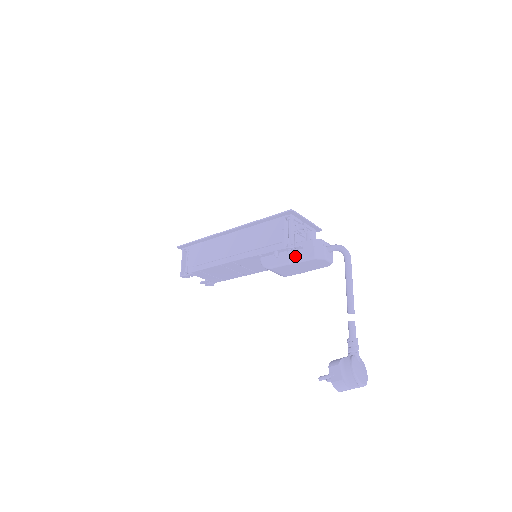
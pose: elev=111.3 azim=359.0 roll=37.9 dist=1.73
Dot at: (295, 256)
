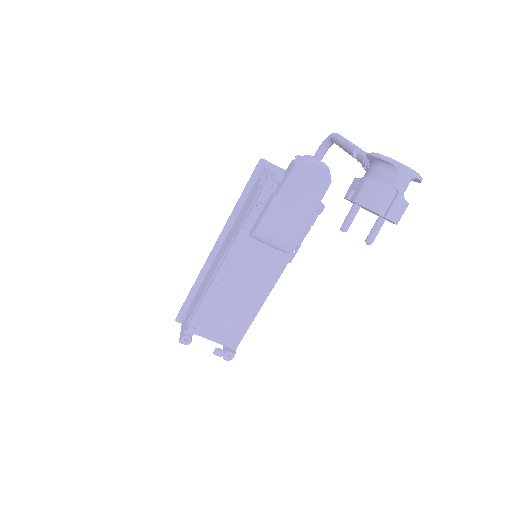
Dot at: (279, 187)
